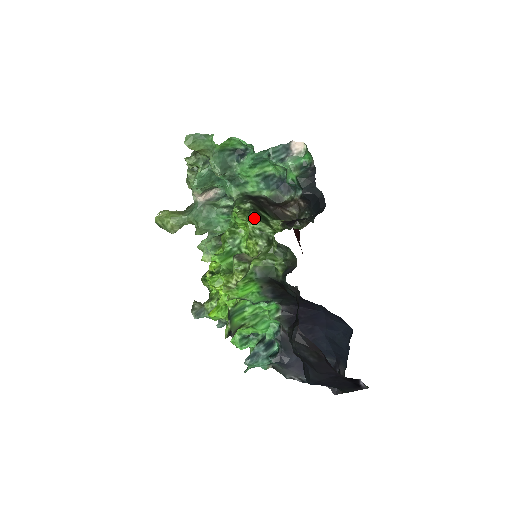
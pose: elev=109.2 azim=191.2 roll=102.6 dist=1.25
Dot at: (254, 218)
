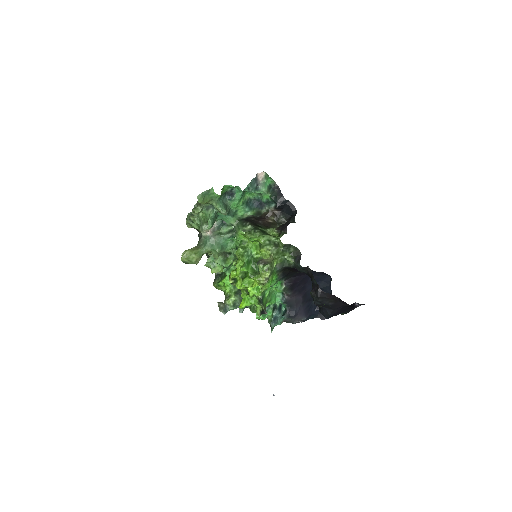
Dot at: (260, 234)
